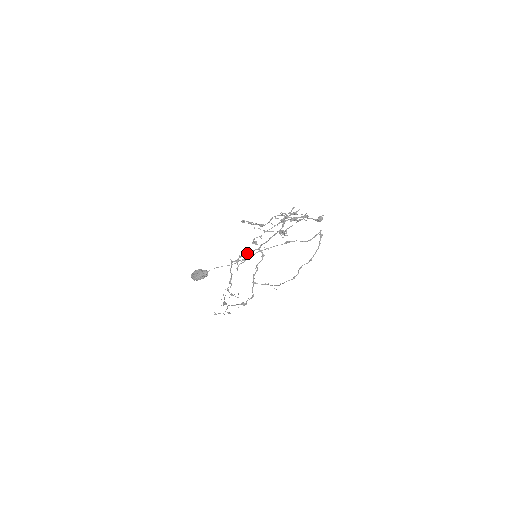
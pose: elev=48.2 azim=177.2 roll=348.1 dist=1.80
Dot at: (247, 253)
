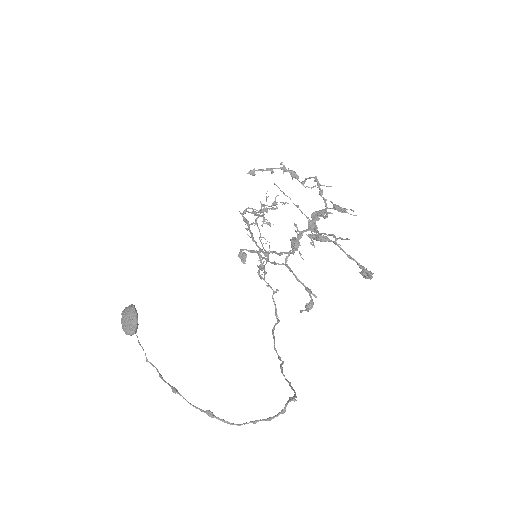
Dot at: (251, 233)
